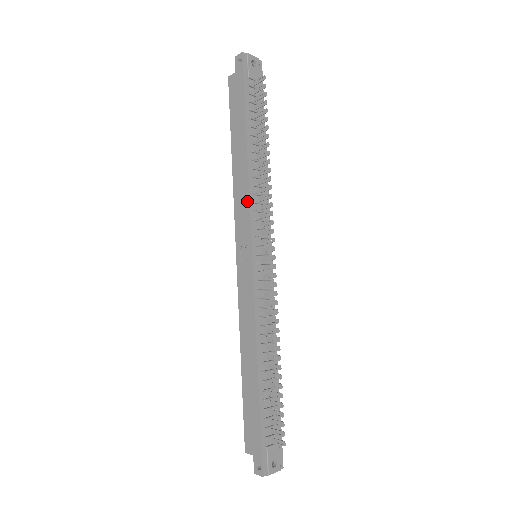
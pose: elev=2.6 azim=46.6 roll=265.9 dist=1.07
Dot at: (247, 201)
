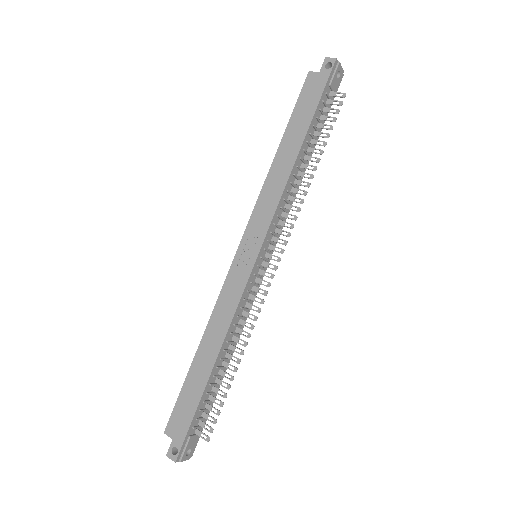
Dot at: (275, 203)
